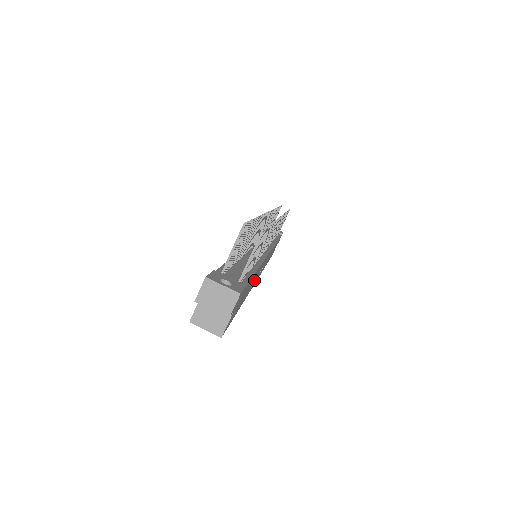
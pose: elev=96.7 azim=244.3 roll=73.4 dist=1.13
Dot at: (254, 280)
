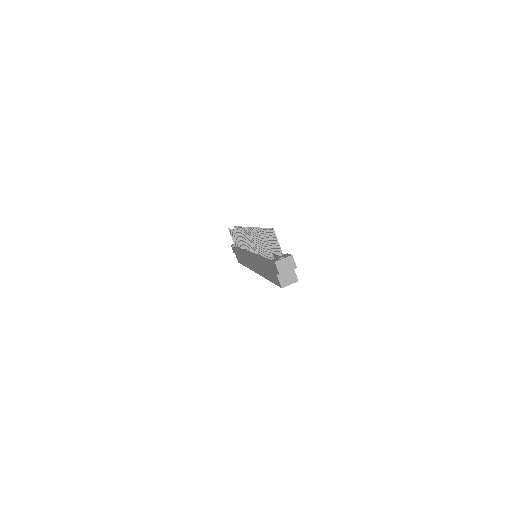
Dot at: occluded
